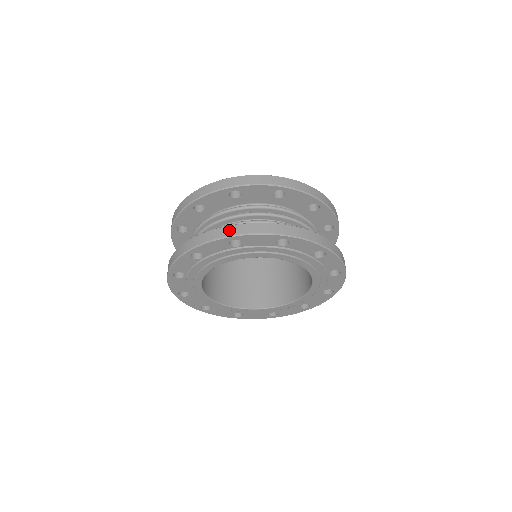
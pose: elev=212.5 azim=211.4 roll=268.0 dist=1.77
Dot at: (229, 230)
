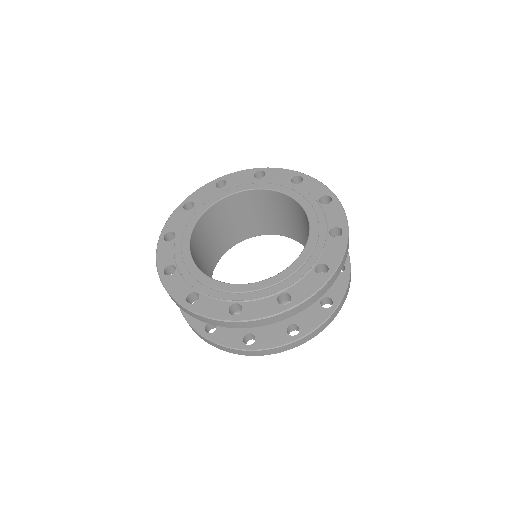
Dot at: (297, 344)
